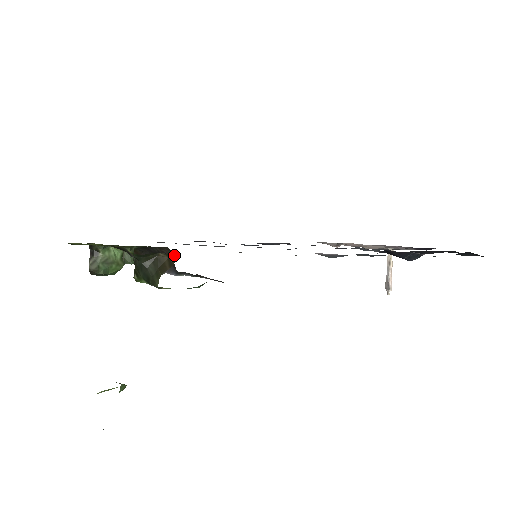
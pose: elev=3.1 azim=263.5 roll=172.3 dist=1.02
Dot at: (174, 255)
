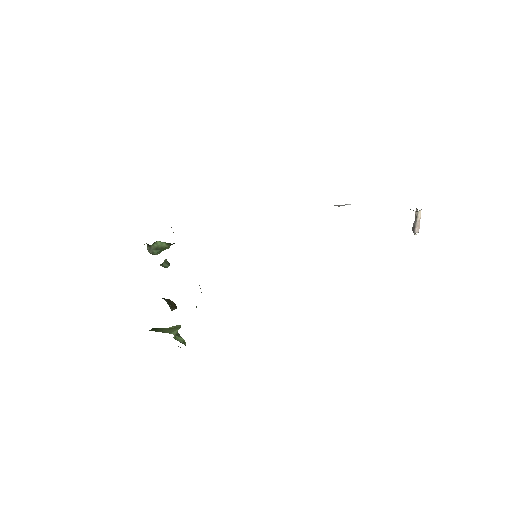
Dot at: (175, 306)
